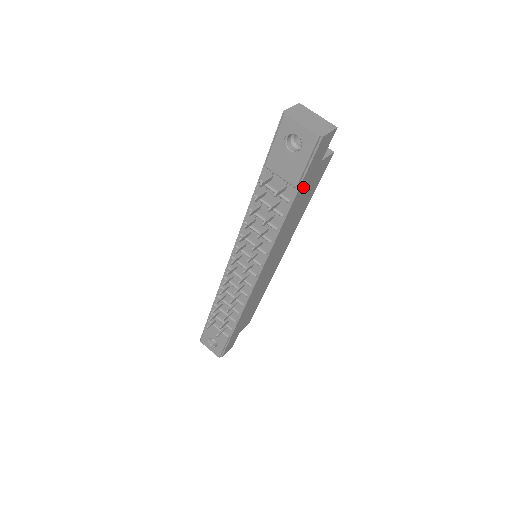
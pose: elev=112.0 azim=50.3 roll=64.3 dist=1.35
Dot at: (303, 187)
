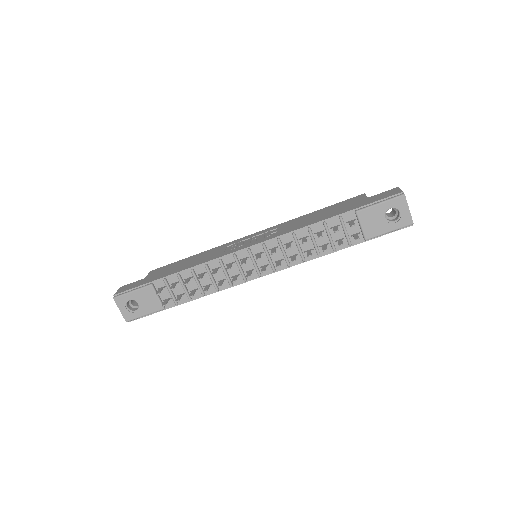
Dot at: occluded
